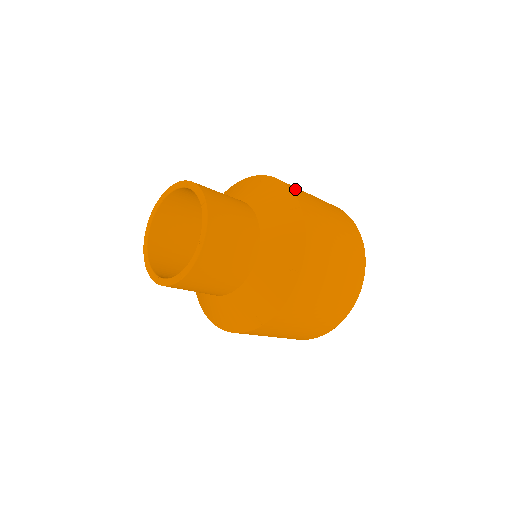
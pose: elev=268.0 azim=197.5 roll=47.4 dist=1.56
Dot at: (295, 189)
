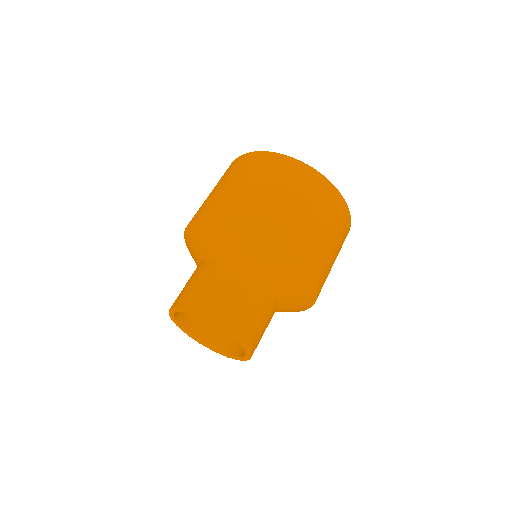
Dot at: (251, 218)
